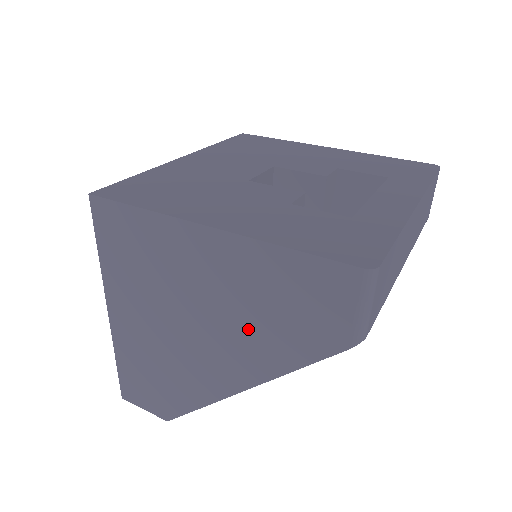
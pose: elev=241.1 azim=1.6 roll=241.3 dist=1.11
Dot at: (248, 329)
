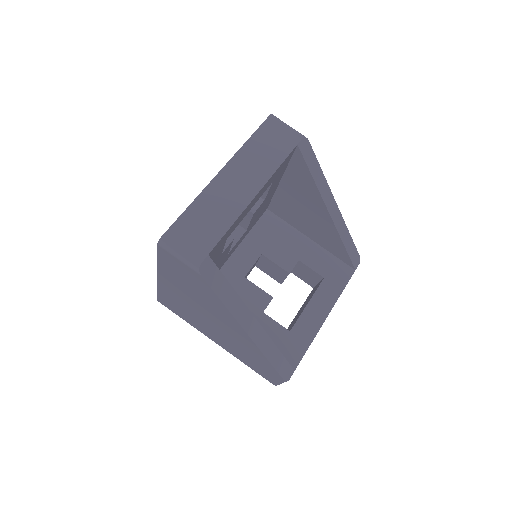
Dot at: (205, 303)
